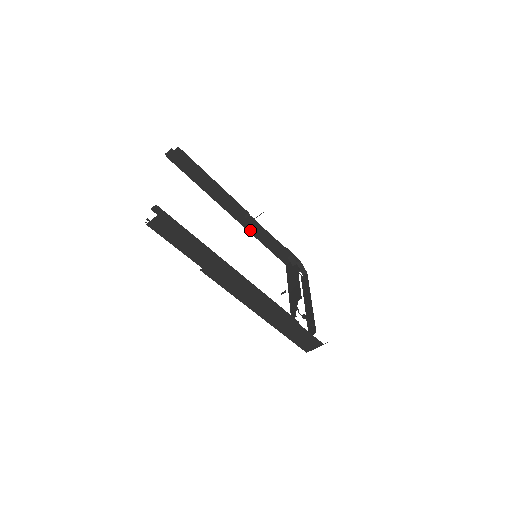
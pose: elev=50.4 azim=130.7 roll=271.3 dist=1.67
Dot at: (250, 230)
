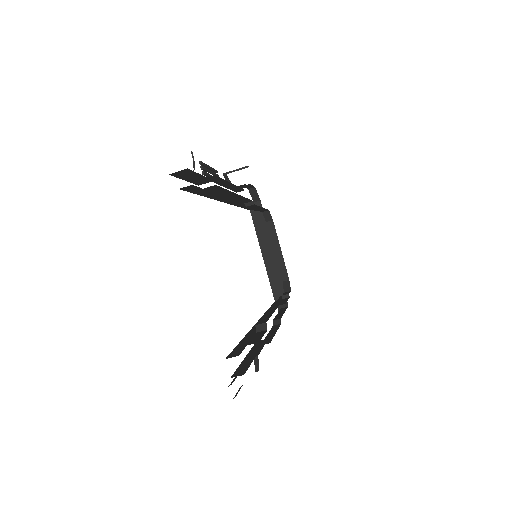
Dot at: occluded
